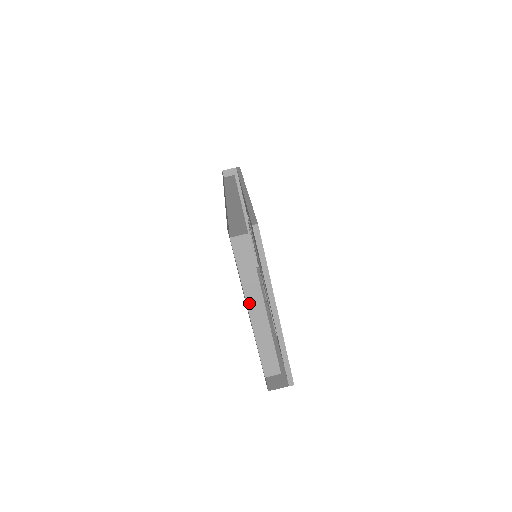
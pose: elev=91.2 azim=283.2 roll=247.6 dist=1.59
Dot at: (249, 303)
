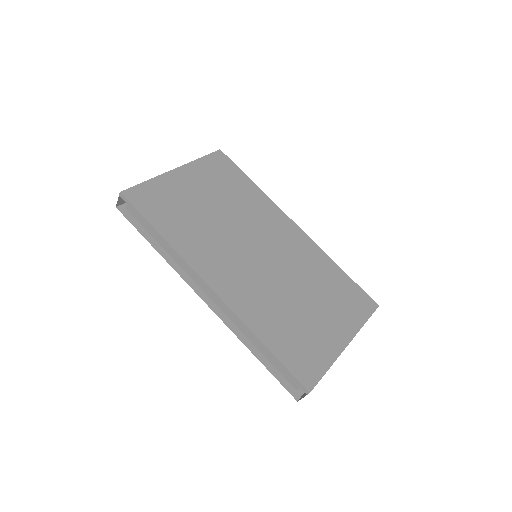
Dot at: occluded
